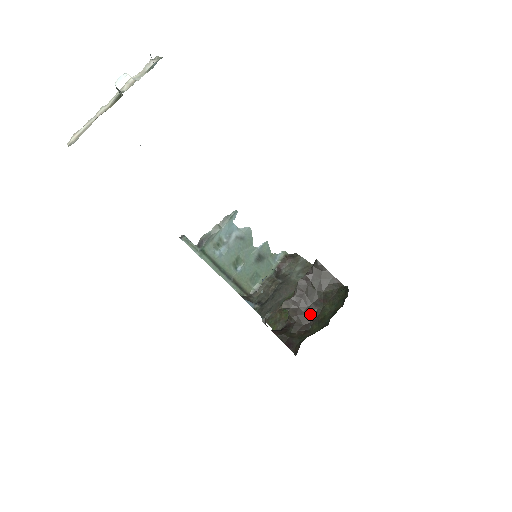
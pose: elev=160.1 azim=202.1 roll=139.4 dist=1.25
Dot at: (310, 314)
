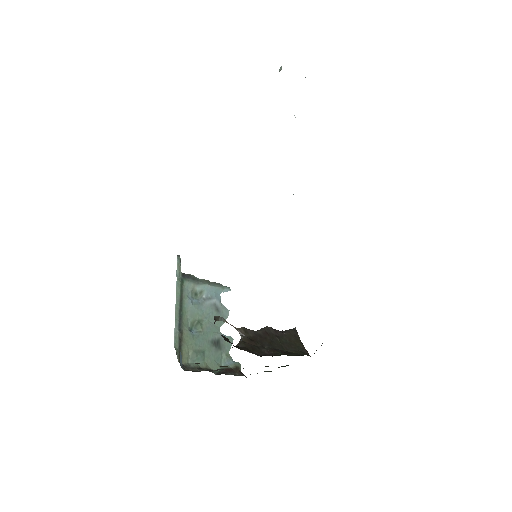
Dot at: (265, 351)
